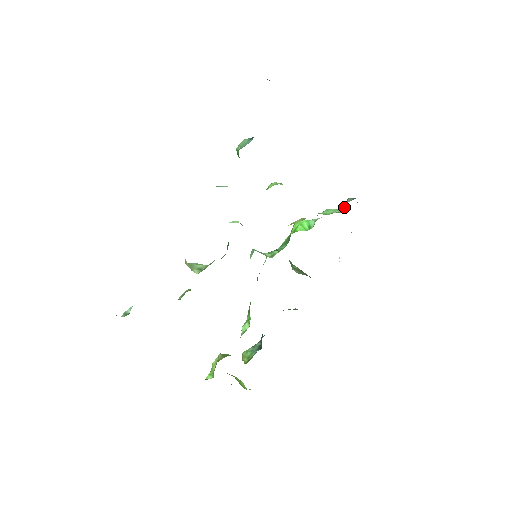
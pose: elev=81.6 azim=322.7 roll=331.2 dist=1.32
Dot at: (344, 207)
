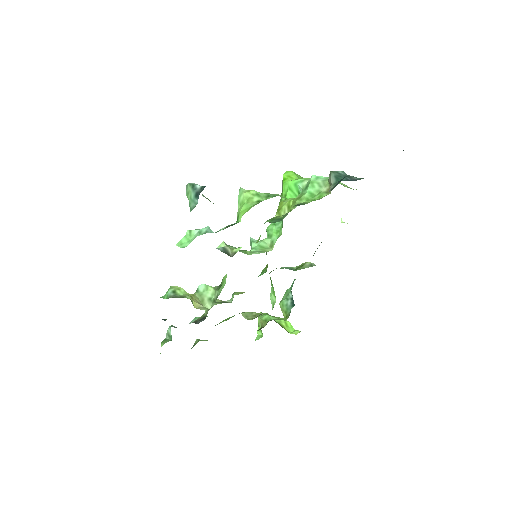
Dot at: (329, 183)
